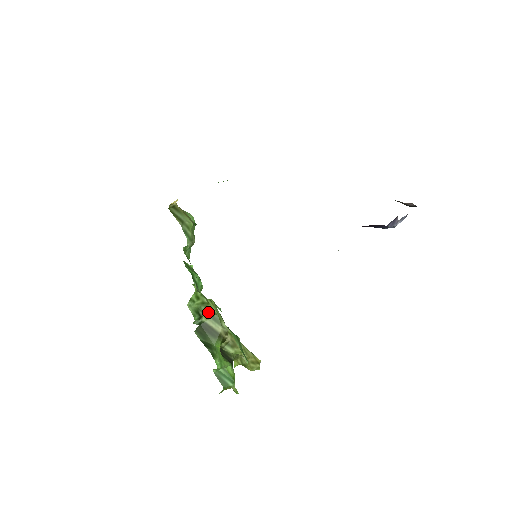
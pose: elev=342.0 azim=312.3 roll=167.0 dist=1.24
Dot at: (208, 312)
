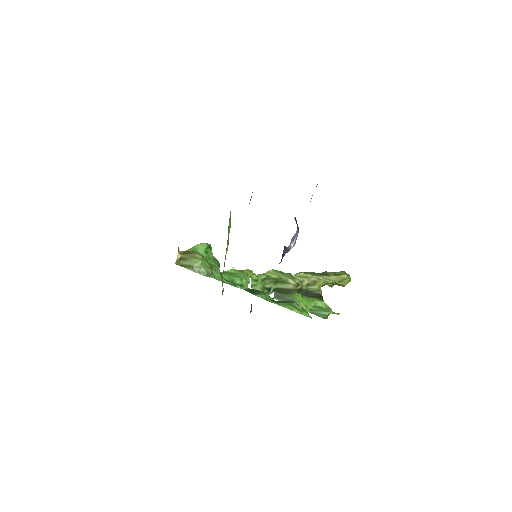
Dot at: (273, 281)
